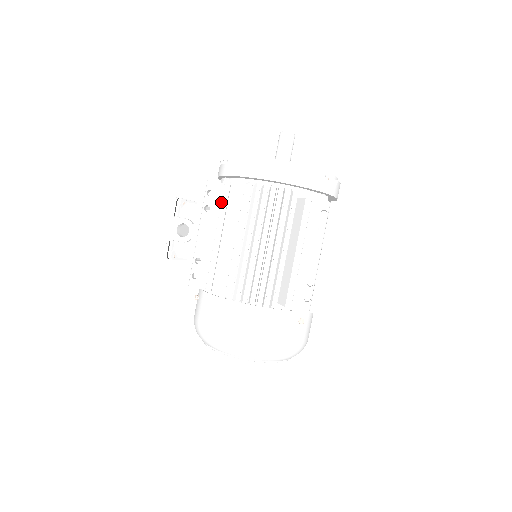
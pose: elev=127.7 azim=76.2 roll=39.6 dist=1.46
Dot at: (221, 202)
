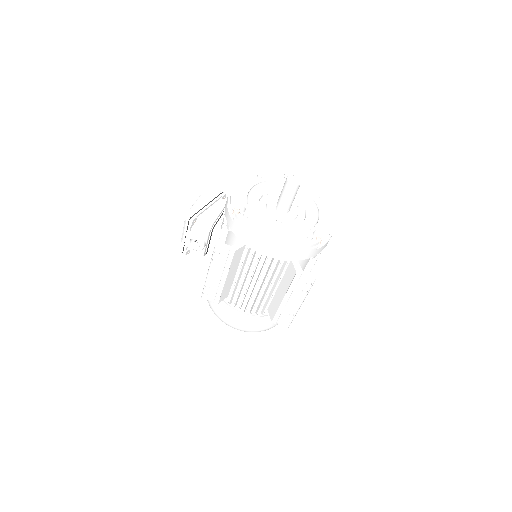
Dot at: (226, 261)
